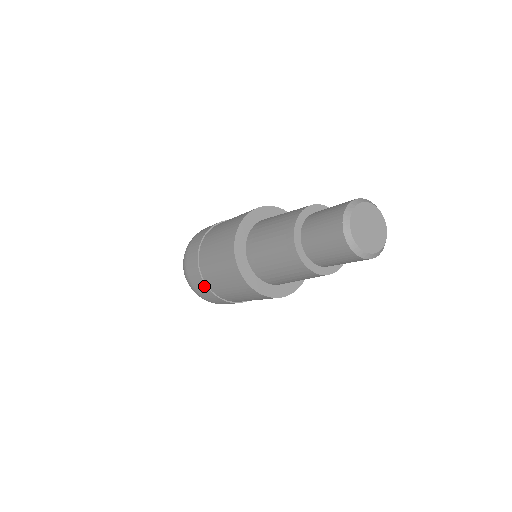
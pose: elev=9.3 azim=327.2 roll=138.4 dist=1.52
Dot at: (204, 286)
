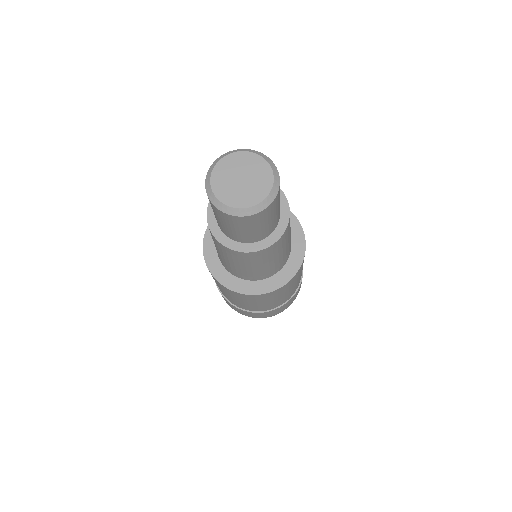
Dot at: (217, 287)
